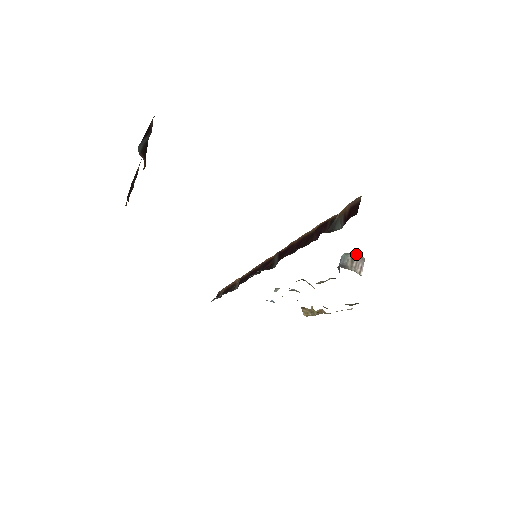
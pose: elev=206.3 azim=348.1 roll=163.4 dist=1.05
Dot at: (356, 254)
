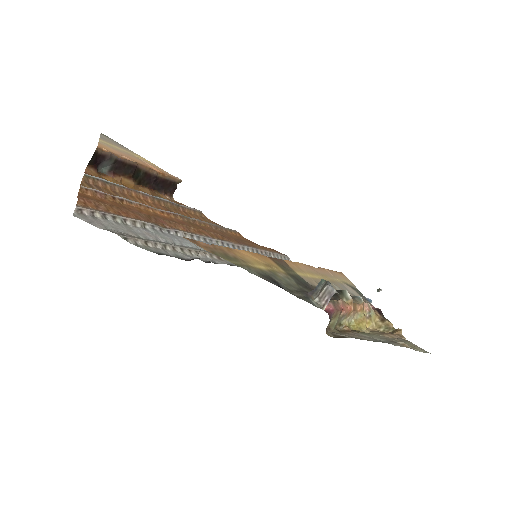
Dot at: (326, 284)
